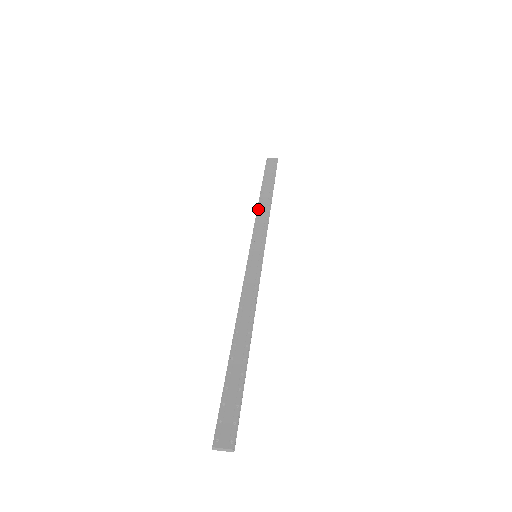
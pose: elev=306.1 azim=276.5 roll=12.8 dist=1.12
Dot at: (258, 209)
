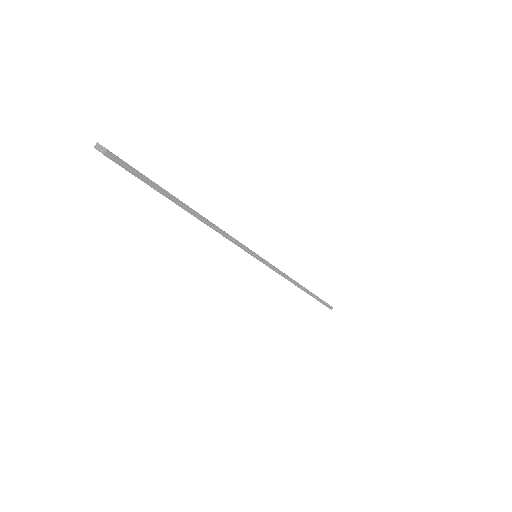
Dot at: (287, 275)
